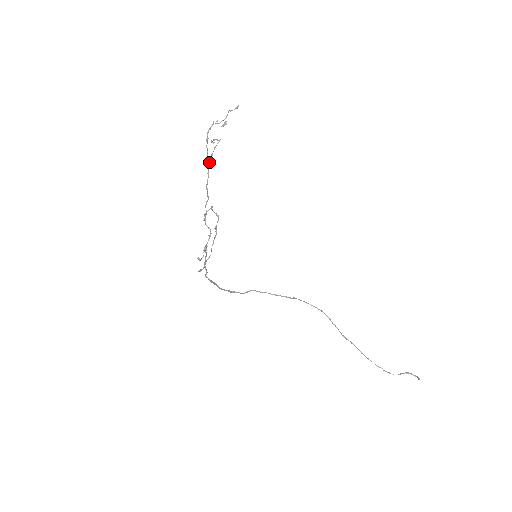
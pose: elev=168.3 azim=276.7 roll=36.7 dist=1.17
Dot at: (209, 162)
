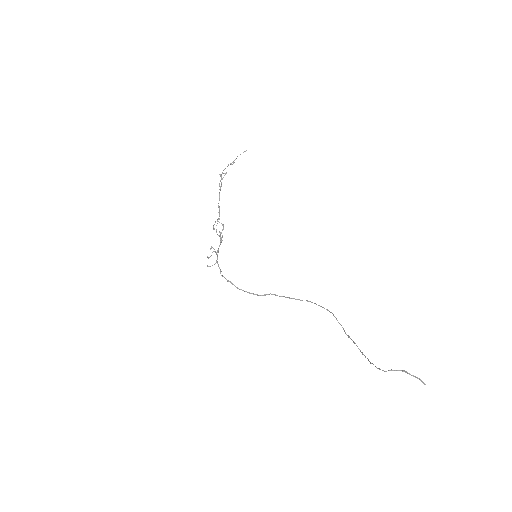
Dot at: (220, 189)
